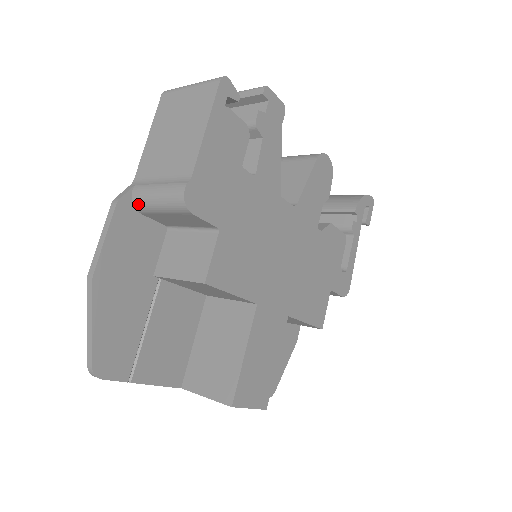
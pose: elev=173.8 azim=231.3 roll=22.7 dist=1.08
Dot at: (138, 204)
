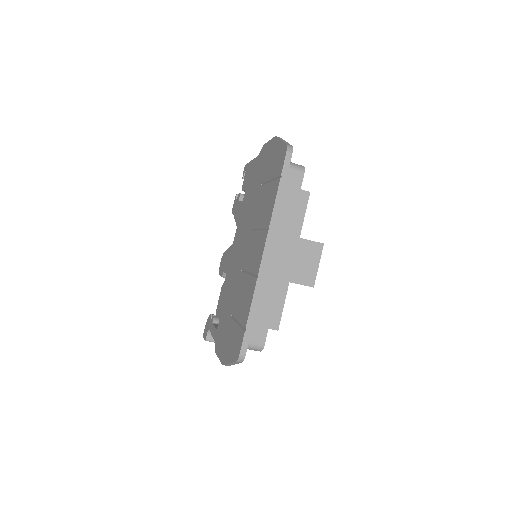
Dot at: occluded
